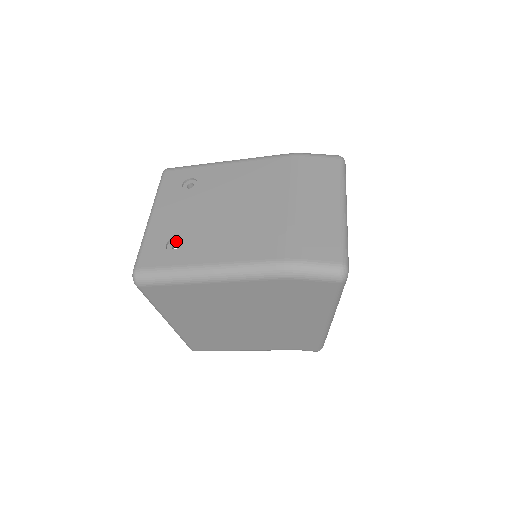
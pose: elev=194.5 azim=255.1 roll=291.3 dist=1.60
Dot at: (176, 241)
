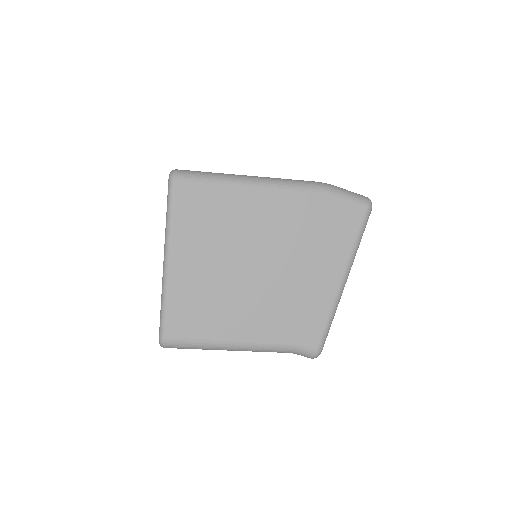
Dot at: occluded
